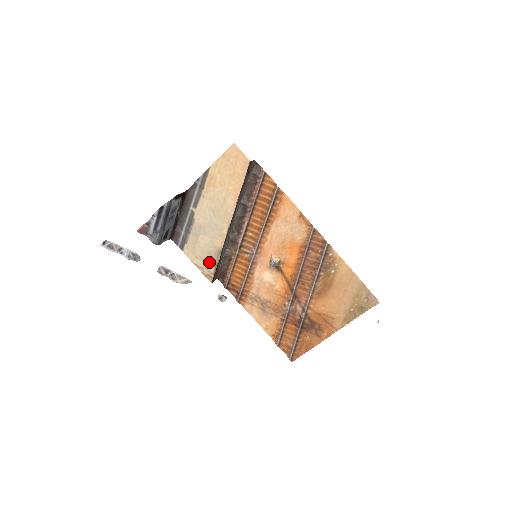
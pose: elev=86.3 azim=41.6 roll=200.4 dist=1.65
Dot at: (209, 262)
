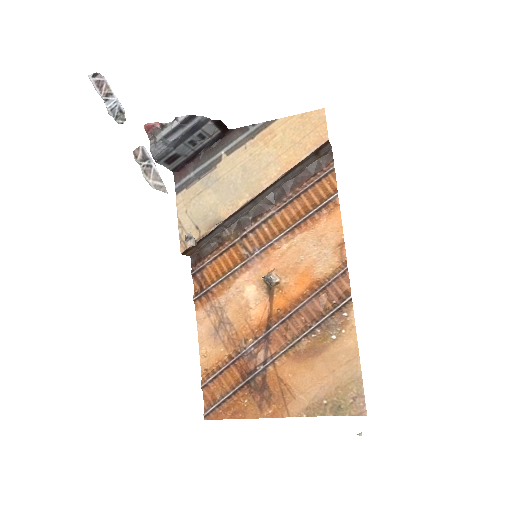
Dot at: (197, 227)
